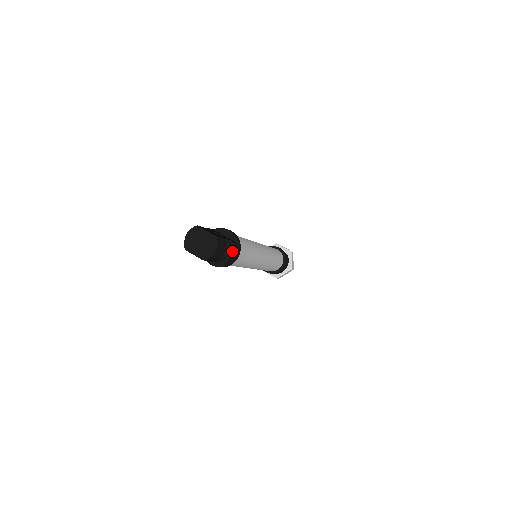
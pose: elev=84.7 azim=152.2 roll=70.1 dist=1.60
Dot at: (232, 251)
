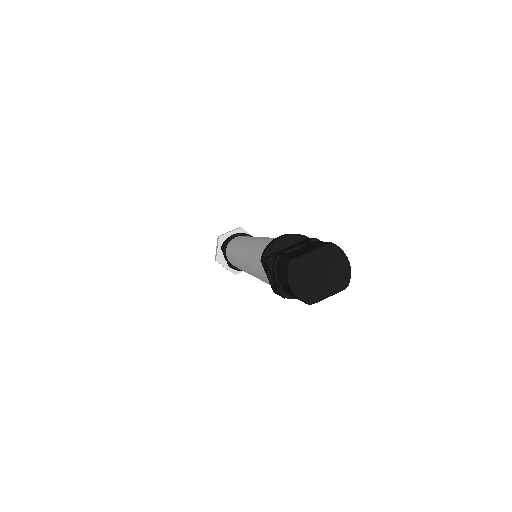
Dot at: occluded
